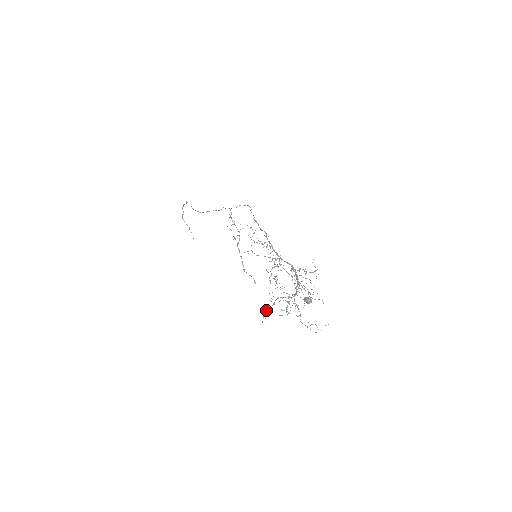
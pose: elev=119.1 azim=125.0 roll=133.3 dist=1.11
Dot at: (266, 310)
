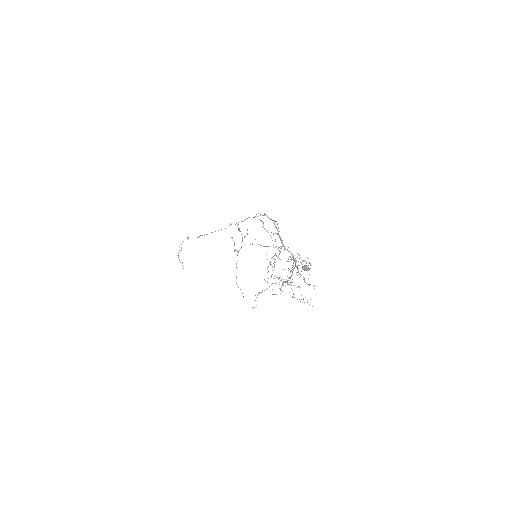
Dot at: (260, 292)
